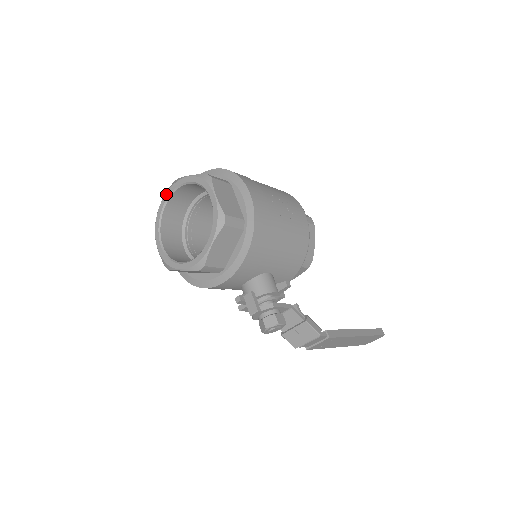
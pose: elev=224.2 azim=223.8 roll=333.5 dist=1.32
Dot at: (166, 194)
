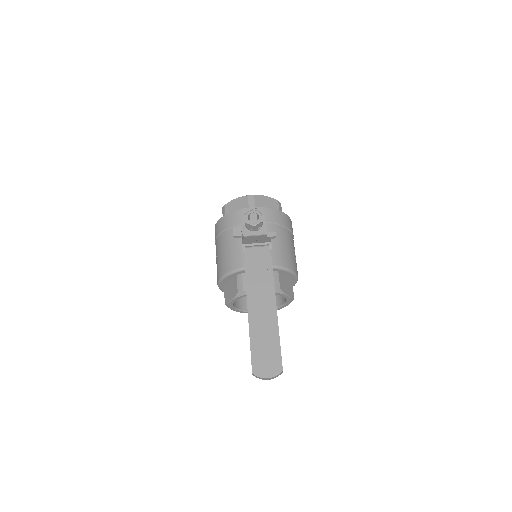
Dot at: occluded
